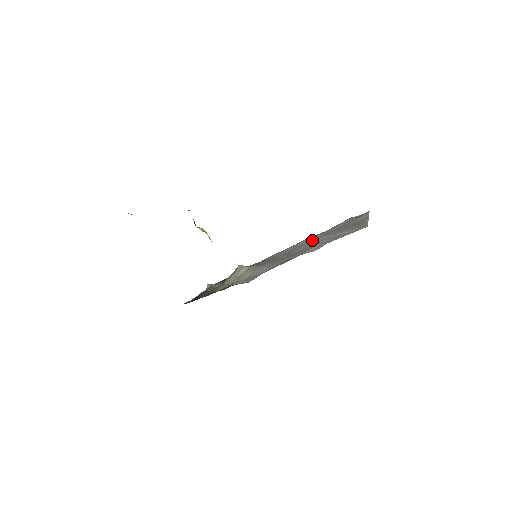
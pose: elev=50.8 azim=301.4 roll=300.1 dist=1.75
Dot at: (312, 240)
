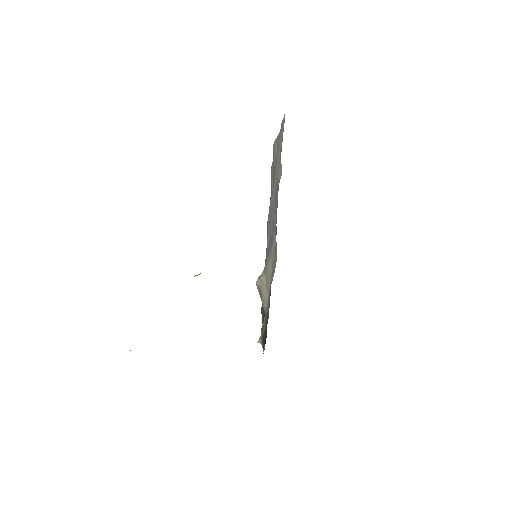
Dot at: (271, 204)
